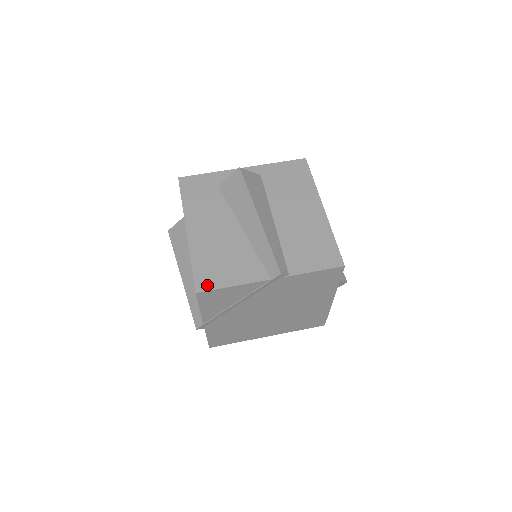
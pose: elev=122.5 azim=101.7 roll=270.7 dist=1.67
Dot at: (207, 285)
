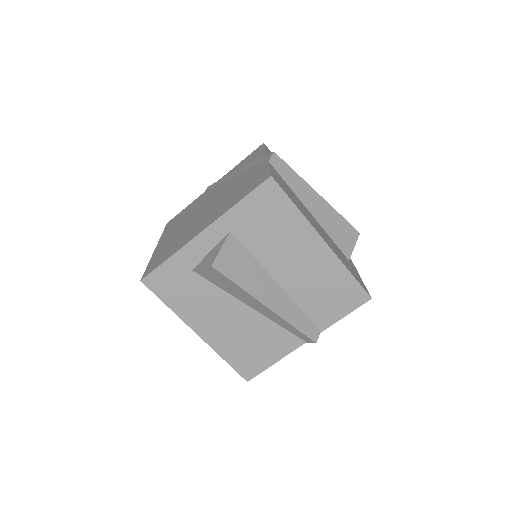
Dot at: (252, 372)
